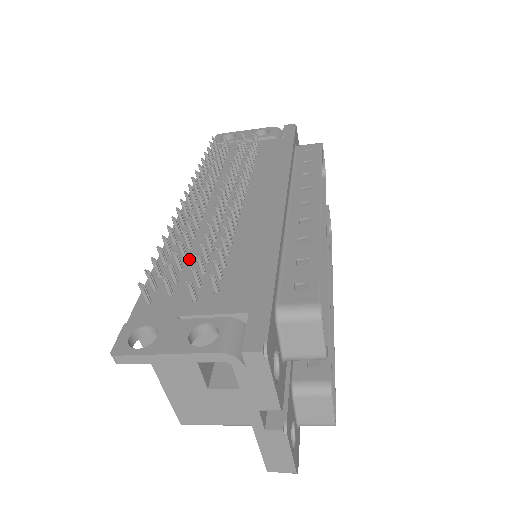
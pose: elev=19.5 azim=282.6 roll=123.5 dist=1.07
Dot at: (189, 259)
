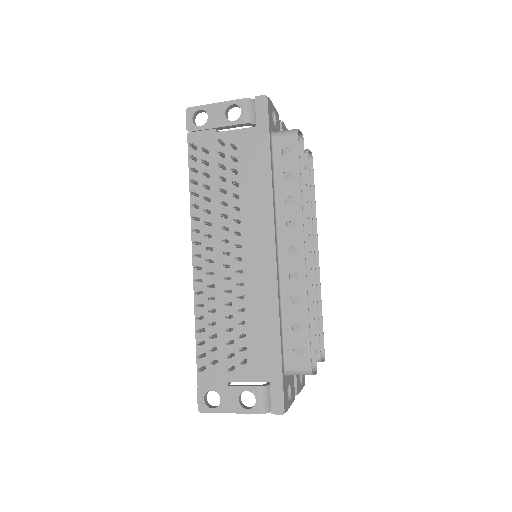
Dot at: (218, 325)
